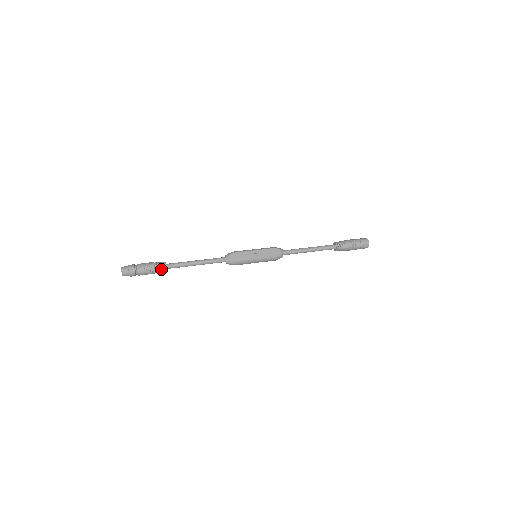
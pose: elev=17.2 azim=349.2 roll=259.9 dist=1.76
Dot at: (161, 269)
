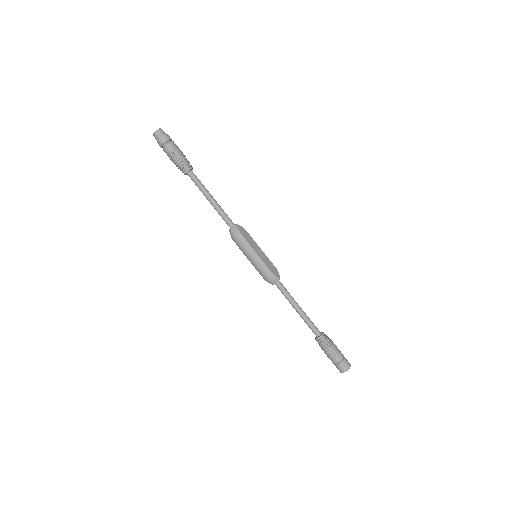
Dot at: (185, 164)
